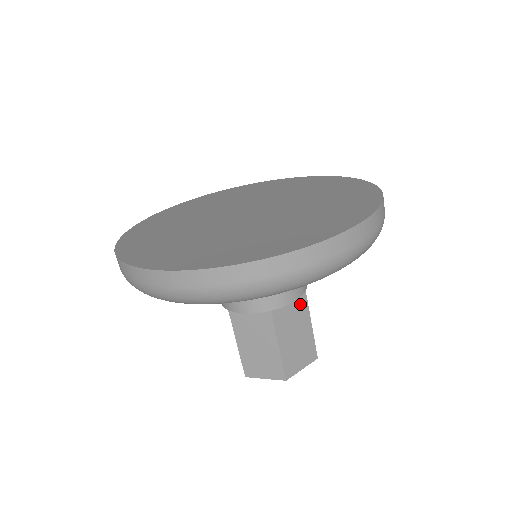
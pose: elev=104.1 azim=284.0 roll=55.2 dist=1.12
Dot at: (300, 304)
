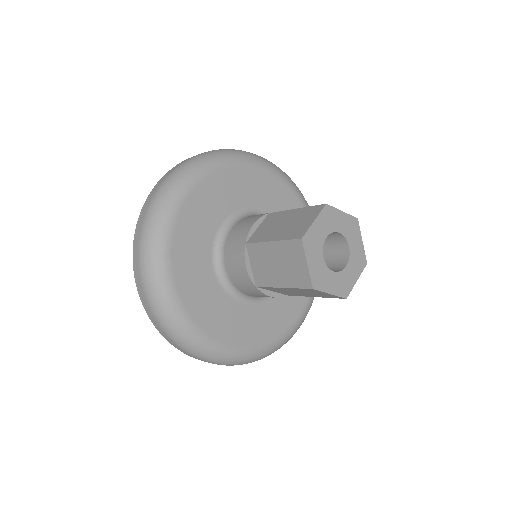
Dot at: occluded
